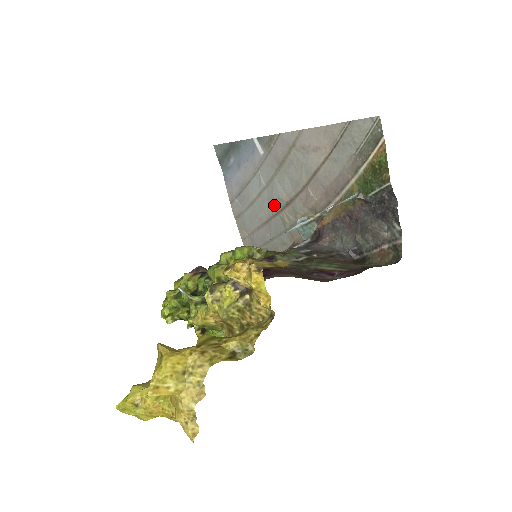
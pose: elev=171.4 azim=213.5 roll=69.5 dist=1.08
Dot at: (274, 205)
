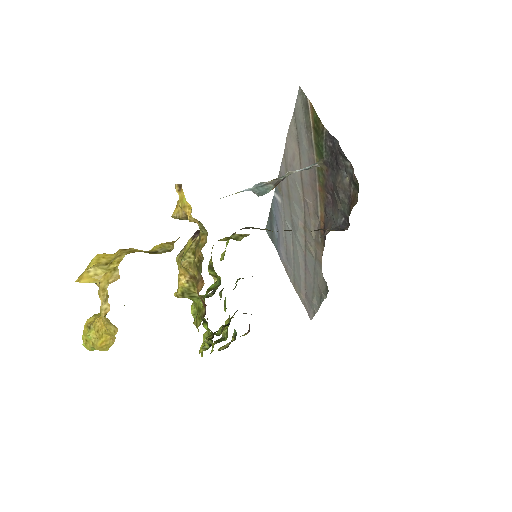
Dot at: (300, 241)
